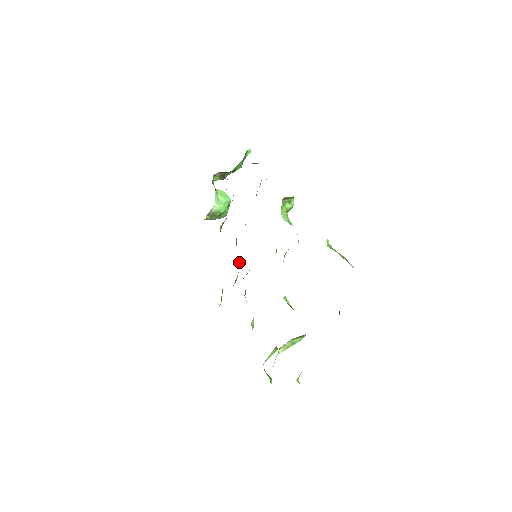
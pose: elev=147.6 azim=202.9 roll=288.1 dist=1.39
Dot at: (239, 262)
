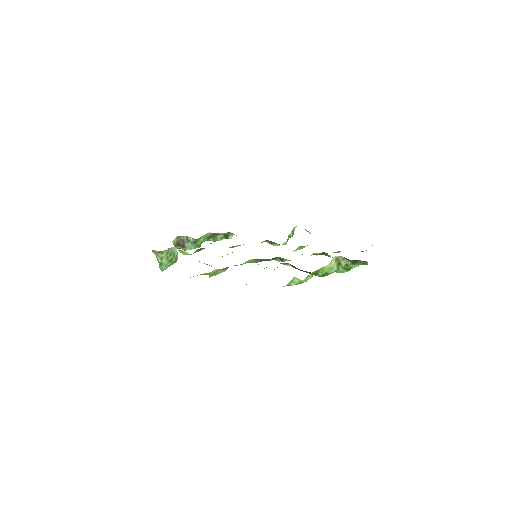
Dot at: occluded
